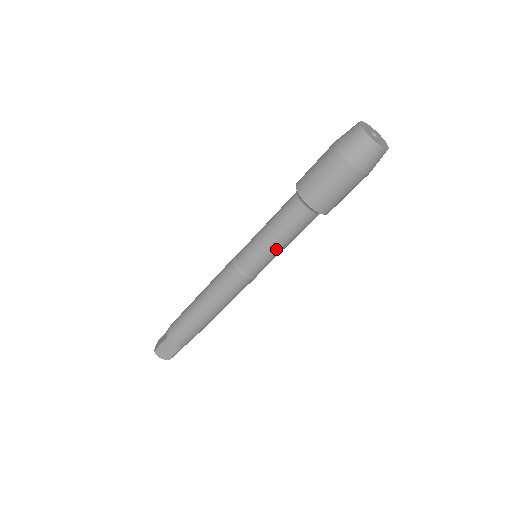
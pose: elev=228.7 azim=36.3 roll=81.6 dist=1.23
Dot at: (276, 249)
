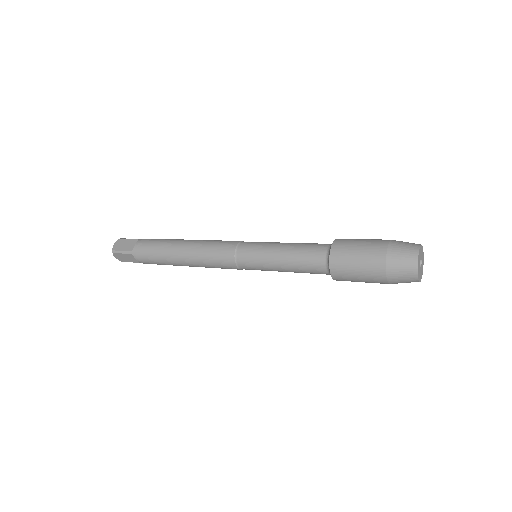
Dot at: (278, 271)
